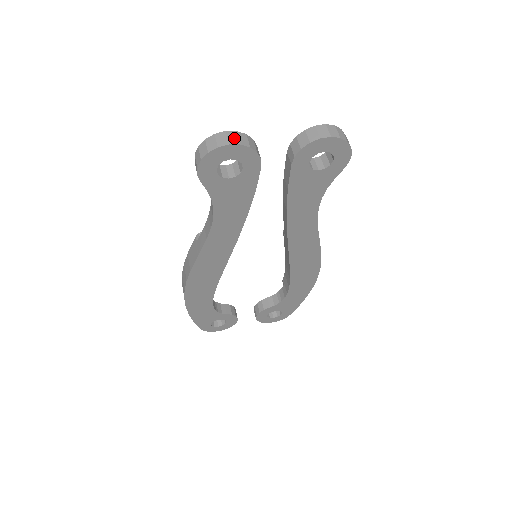
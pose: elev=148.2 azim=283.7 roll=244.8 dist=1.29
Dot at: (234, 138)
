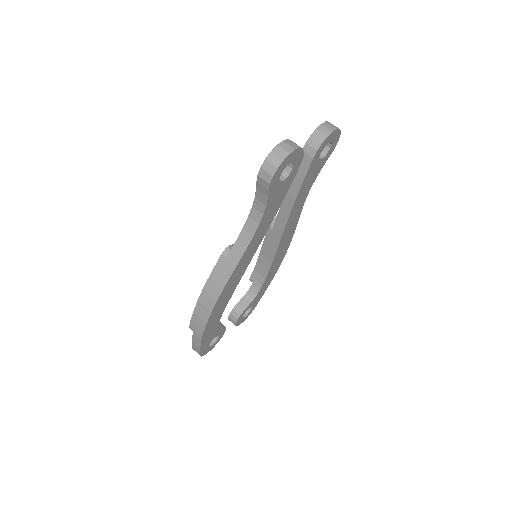
Dot at: (293, 144)
